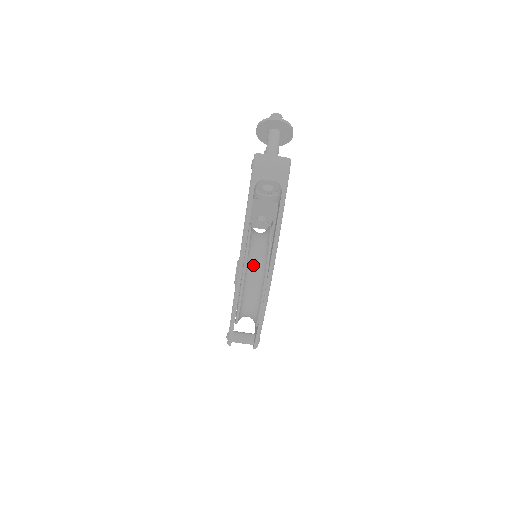
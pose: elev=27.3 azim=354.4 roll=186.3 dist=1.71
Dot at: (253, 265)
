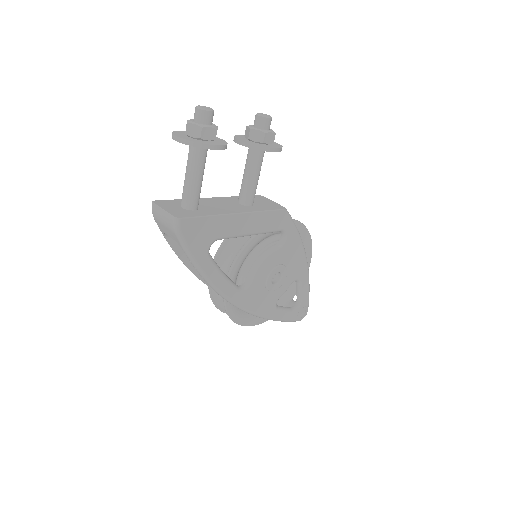
Dot at: occluded
